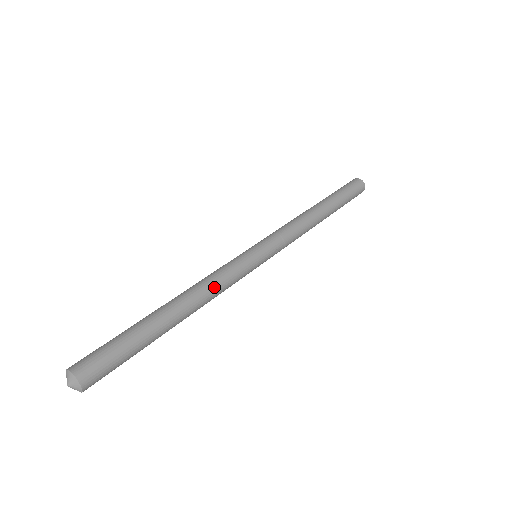
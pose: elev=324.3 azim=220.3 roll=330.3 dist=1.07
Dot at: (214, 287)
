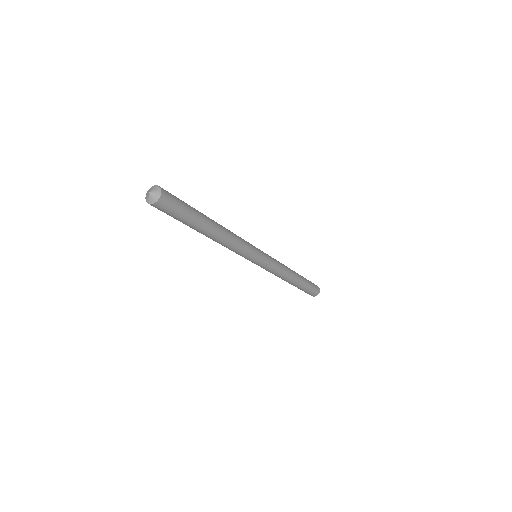
Dot at: (236, 240)
